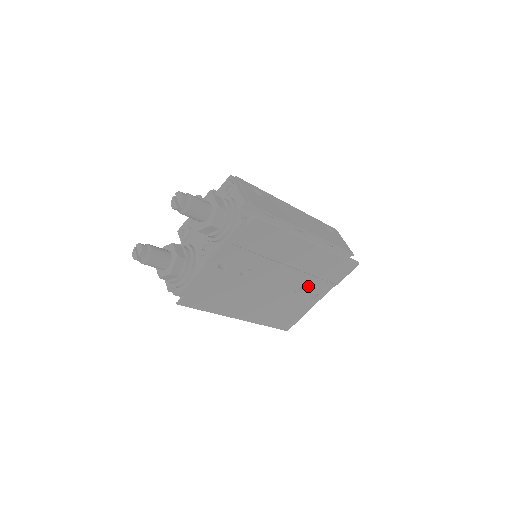
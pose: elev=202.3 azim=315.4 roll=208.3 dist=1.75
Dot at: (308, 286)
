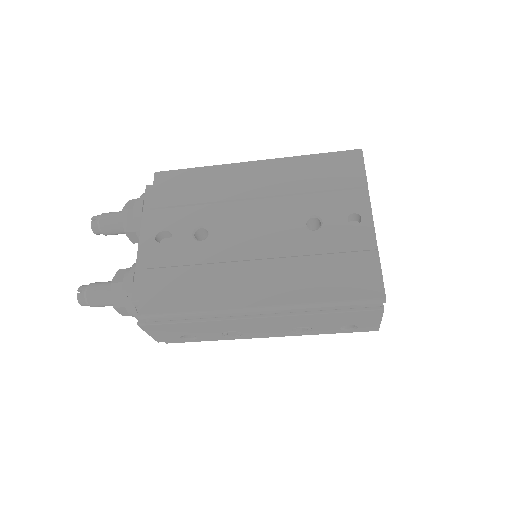
Dot at: (320, 210)
